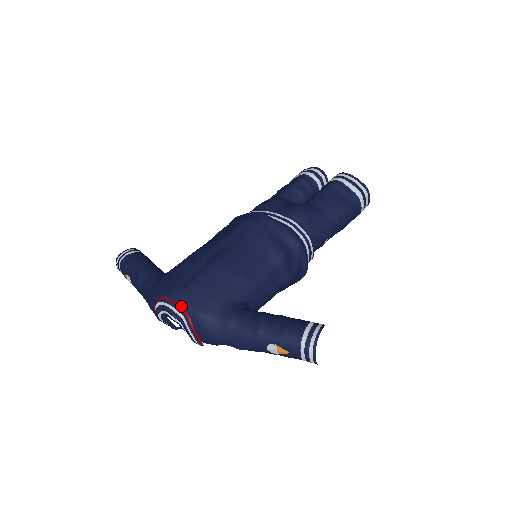
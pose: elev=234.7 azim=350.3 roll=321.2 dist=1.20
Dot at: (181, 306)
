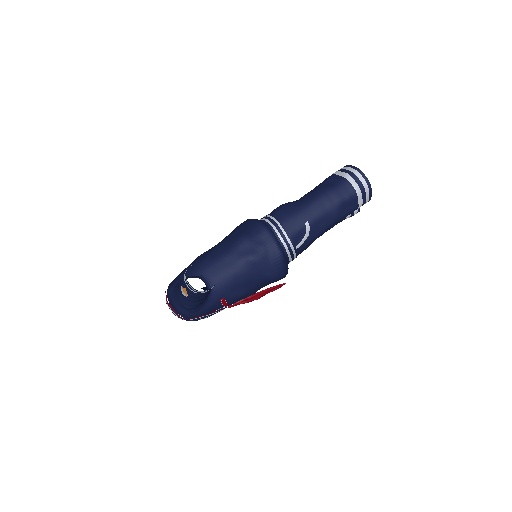
Dot at: occluded
